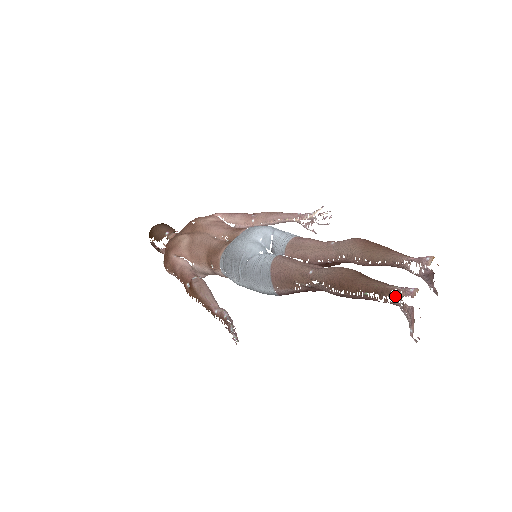
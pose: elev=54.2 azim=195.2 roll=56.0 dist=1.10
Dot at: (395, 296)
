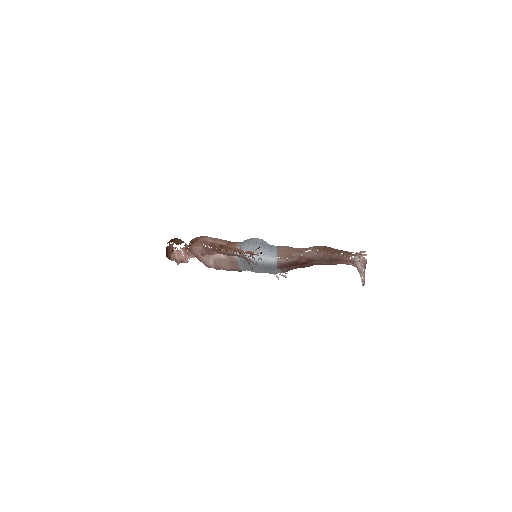
Dot at: (355, 255)
